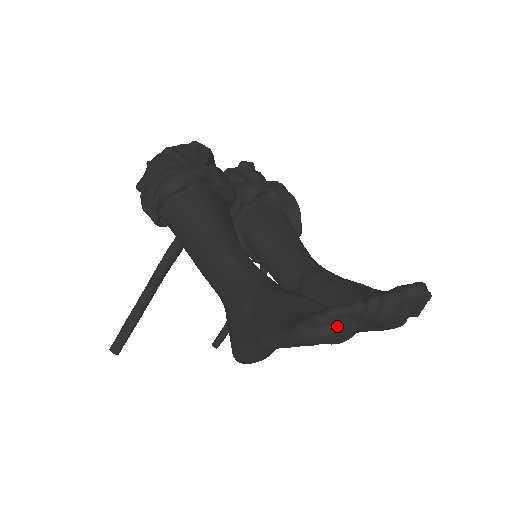
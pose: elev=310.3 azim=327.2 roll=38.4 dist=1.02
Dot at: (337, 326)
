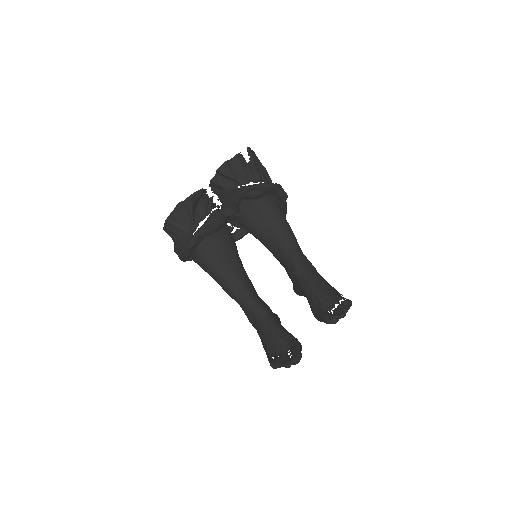
Dot at: occluded
